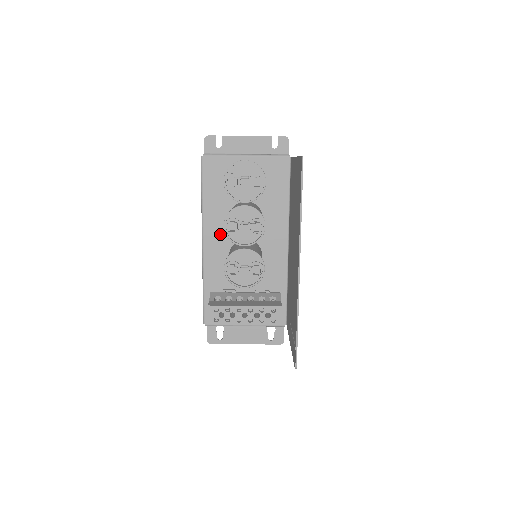
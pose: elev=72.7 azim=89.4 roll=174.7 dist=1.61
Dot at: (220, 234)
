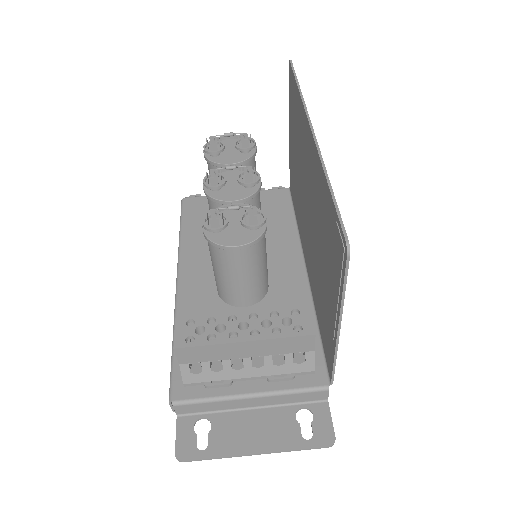
Dot at: (203, 266)
